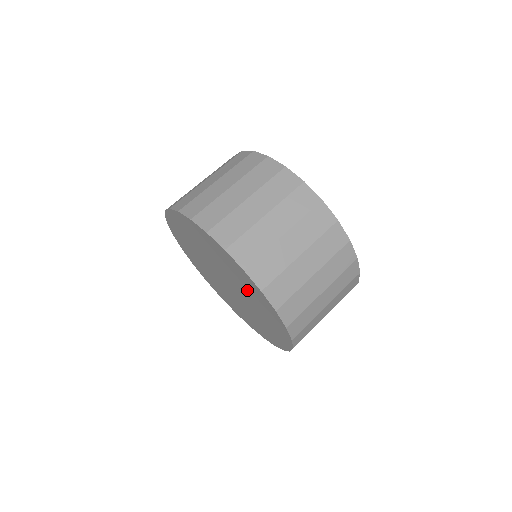
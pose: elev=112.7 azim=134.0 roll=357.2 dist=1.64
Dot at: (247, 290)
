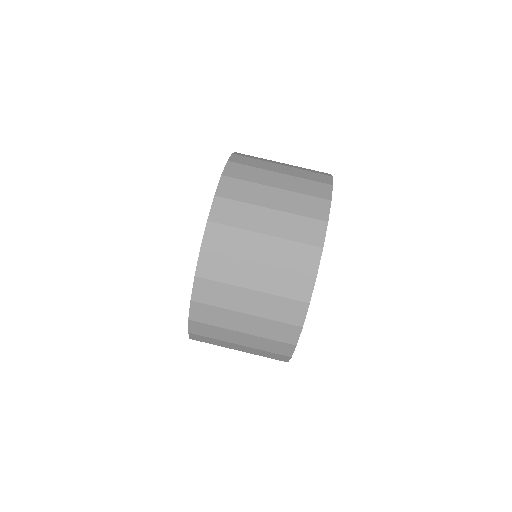
Dot at: occluded
